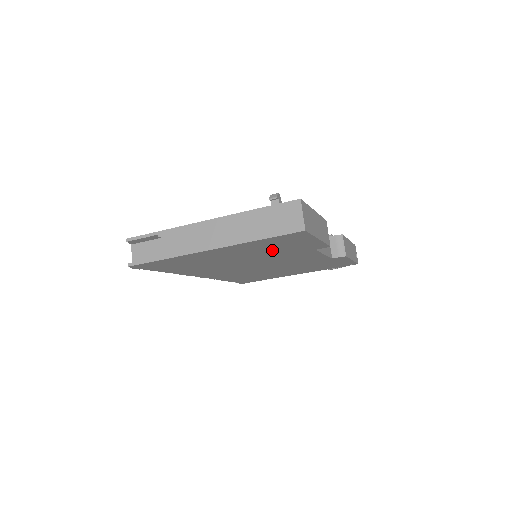
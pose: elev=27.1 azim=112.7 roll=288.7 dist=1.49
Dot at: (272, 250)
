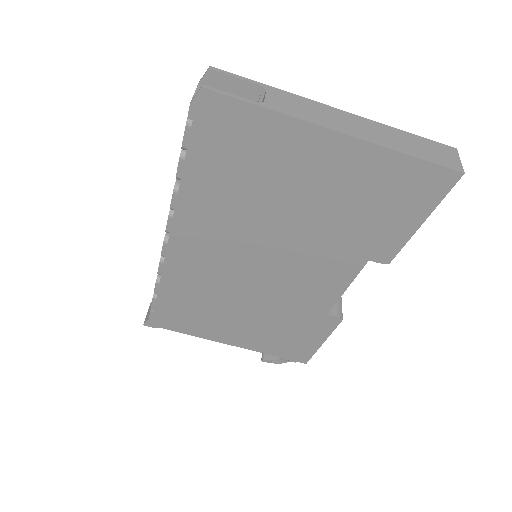
Dot at: (354, 213)
